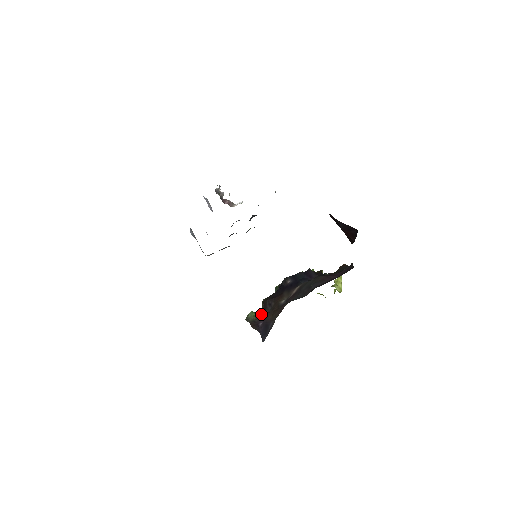
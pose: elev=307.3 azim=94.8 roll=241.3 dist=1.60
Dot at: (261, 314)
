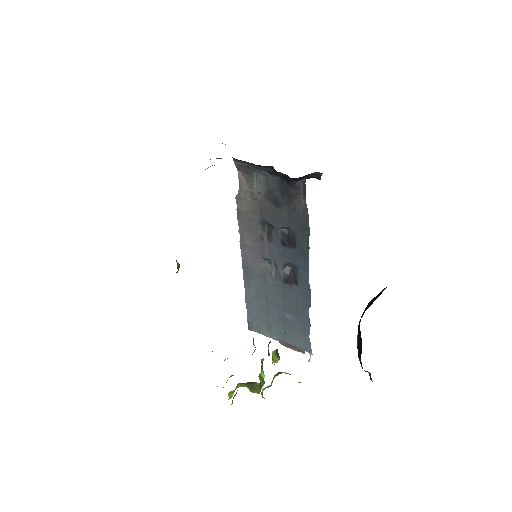
Dot at: occluded
